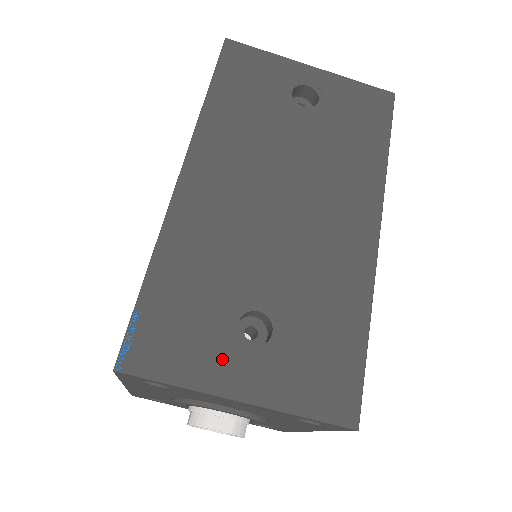
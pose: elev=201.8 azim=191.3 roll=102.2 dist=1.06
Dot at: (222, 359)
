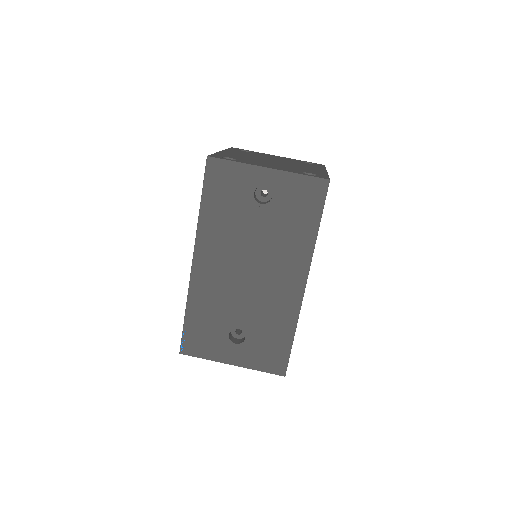
Dot at: (223, 349)
